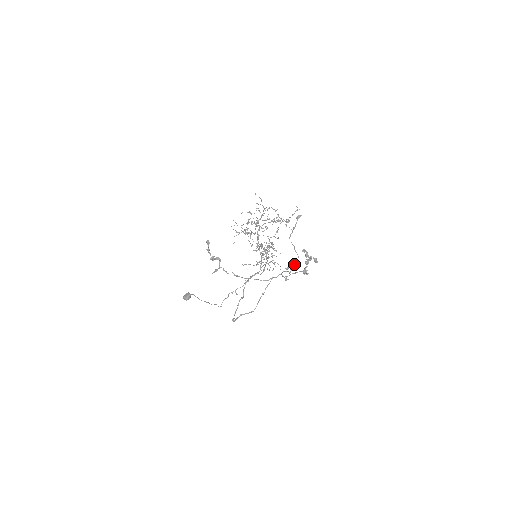
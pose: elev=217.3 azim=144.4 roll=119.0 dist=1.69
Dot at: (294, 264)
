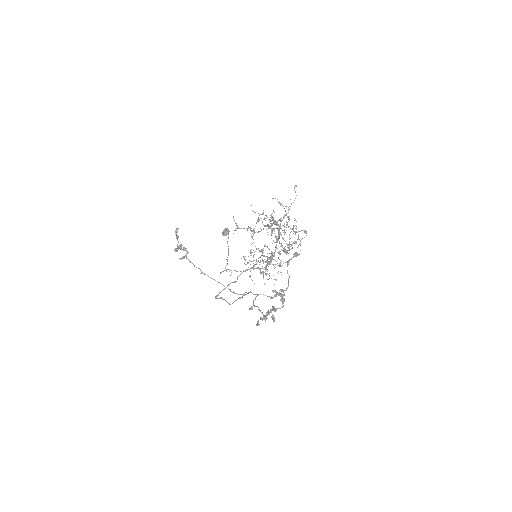
Dot at: occluded
